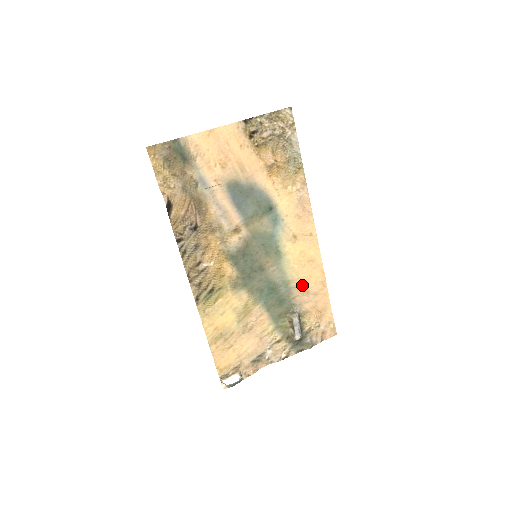
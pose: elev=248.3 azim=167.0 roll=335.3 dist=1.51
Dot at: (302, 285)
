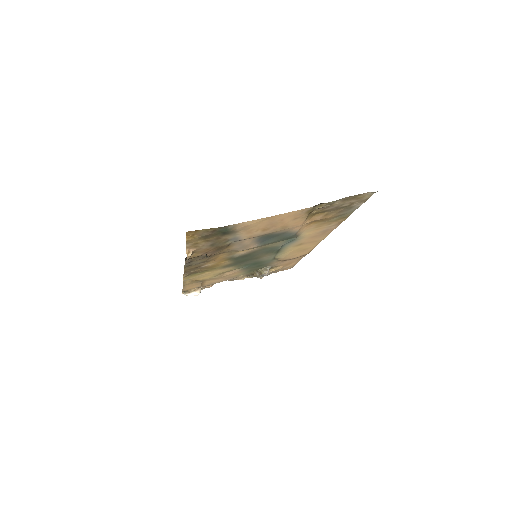
Dot at: (285, 259)
